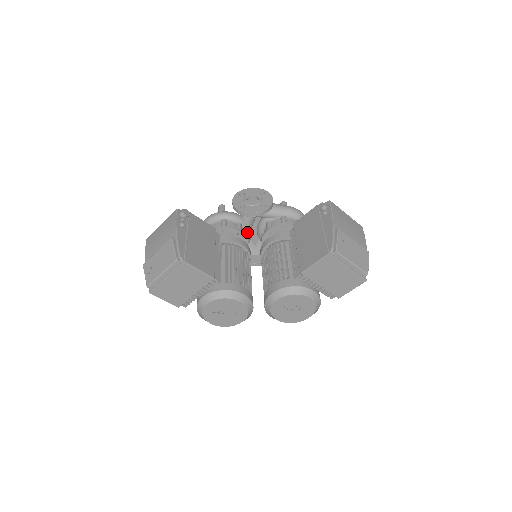
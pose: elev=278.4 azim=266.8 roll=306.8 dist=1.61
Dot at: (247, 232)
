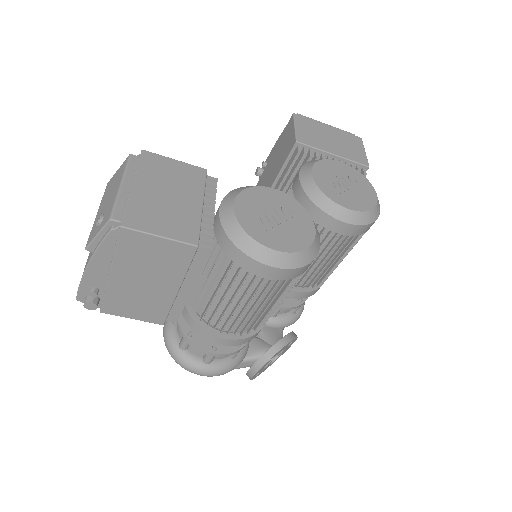
Dot at: occluded
